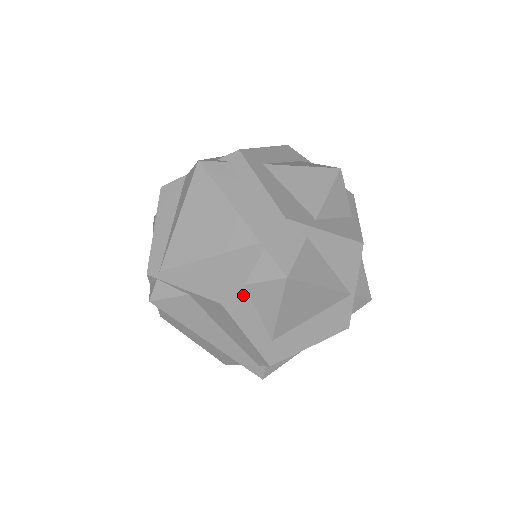
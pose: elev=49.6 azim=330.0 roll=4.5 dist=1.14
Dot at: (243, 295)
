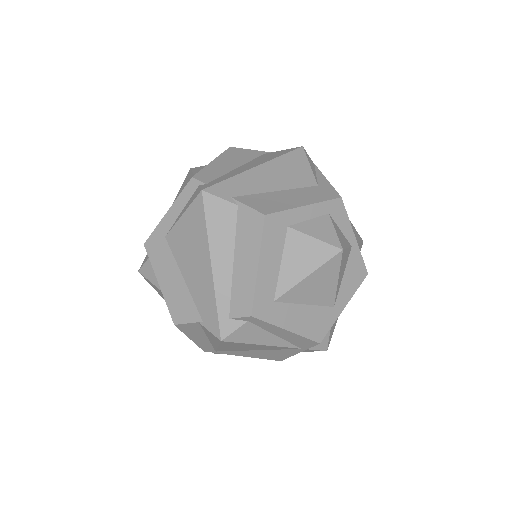
Dot at: occluded
